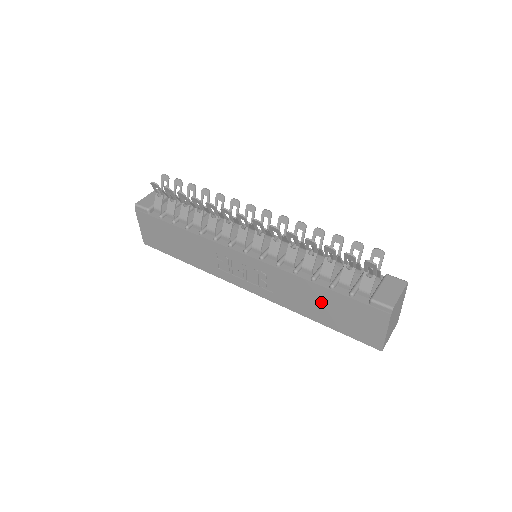
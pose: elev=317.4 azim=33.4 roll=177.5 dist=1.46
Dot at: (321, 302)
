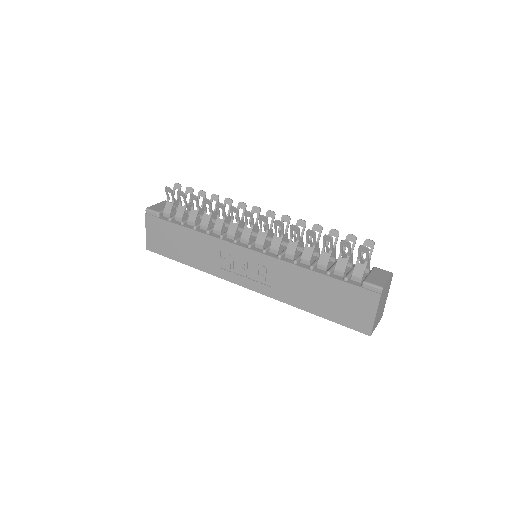
Dot at: (317, 290)
